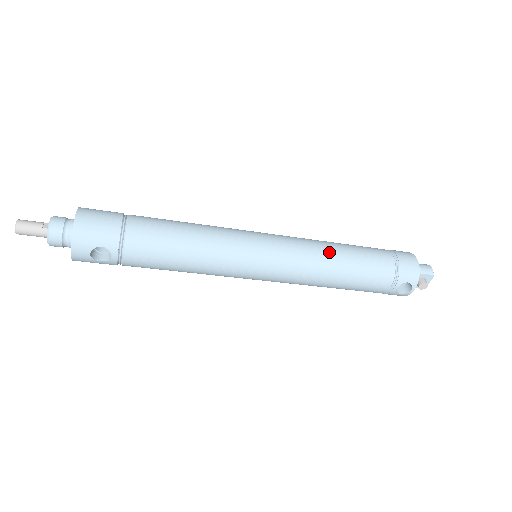
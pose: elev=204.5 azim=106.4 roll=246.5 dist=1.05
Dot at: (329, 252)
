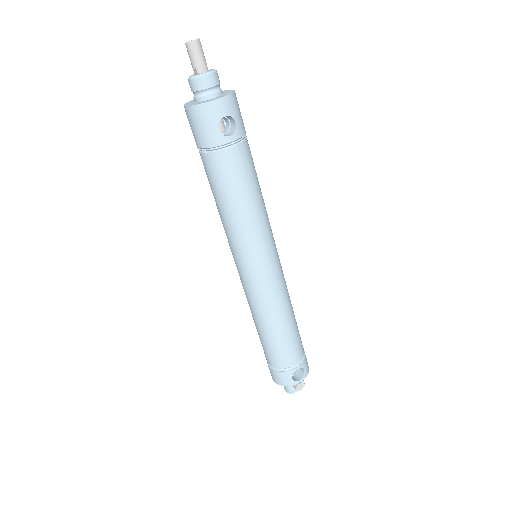
Dot at: (290, 300)
